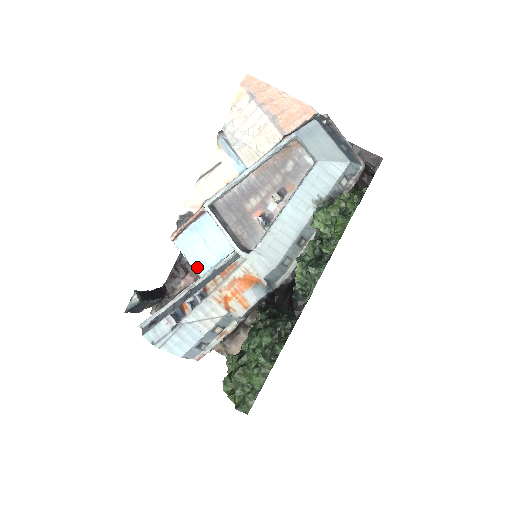
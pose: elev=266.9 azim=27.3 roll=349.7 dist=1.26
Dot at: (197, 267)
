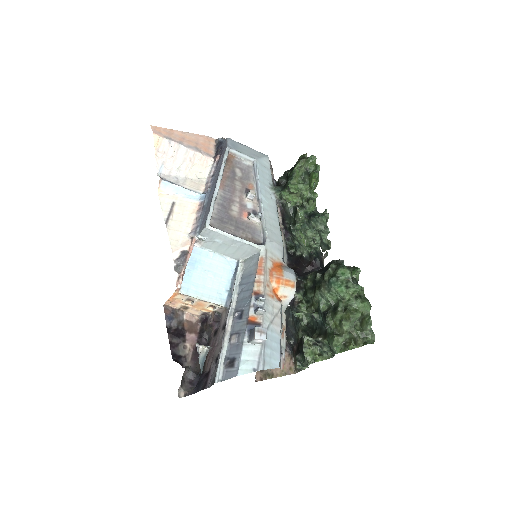
Dot at: (215, 299)
